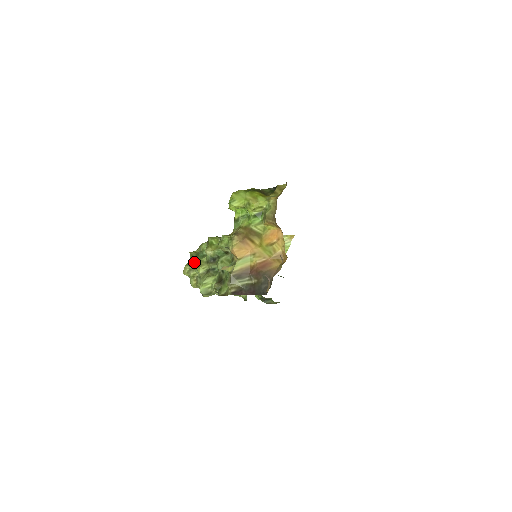
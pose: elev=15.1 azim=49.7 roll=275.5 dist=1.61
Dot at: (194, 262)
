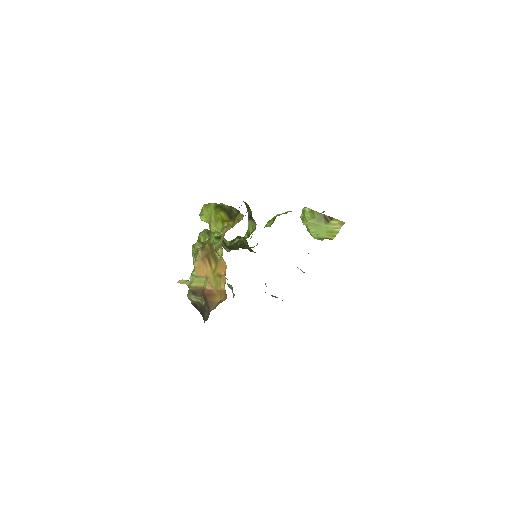
Dot at: occluded
